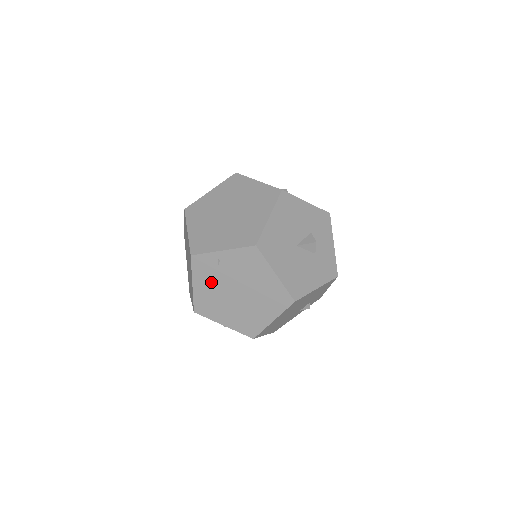
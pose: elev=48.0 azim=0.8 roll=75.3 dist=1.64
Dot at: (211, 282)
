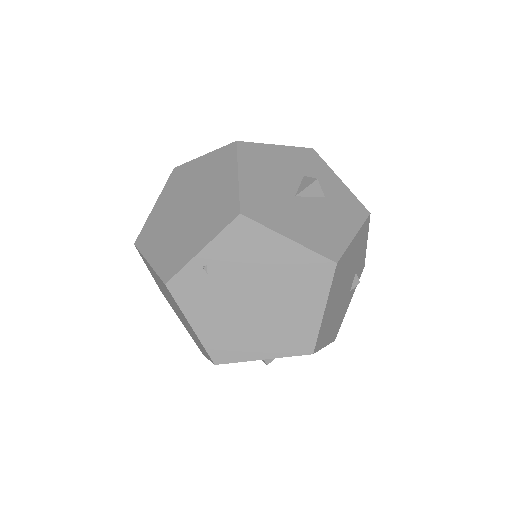
Dot at: (212, 306)
